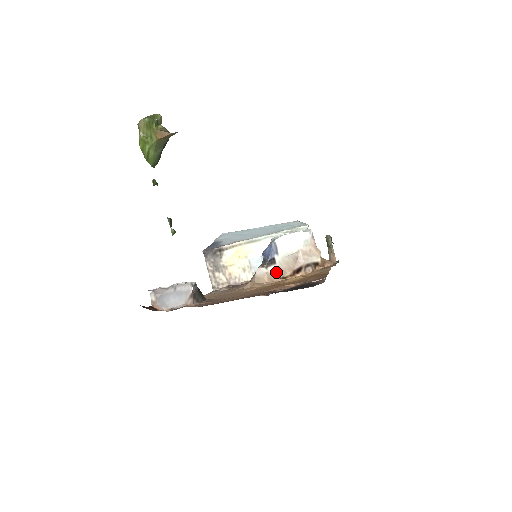
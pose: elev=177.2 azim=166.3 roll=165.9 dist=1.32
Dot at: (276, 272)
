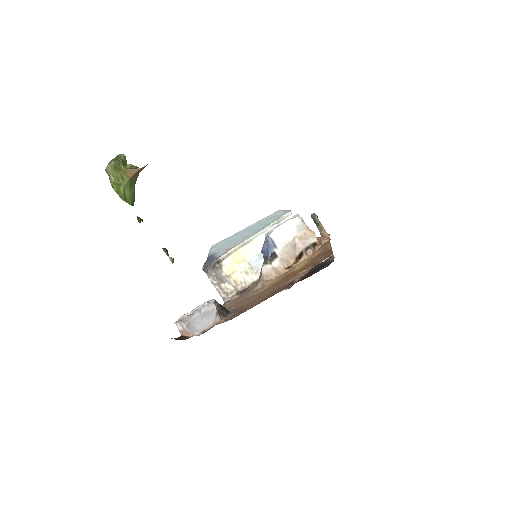
Dot at: (280, 264)
